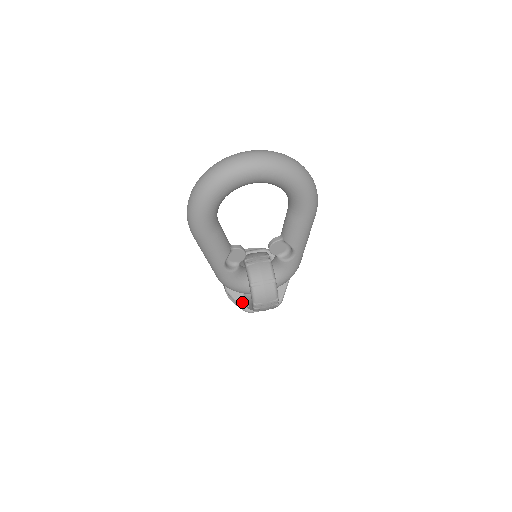
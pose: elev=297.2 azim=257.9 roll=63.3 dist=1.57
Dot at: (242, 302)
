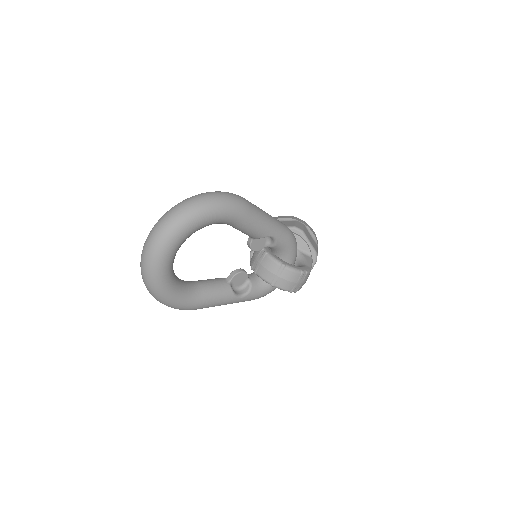
Dot at: occluded
